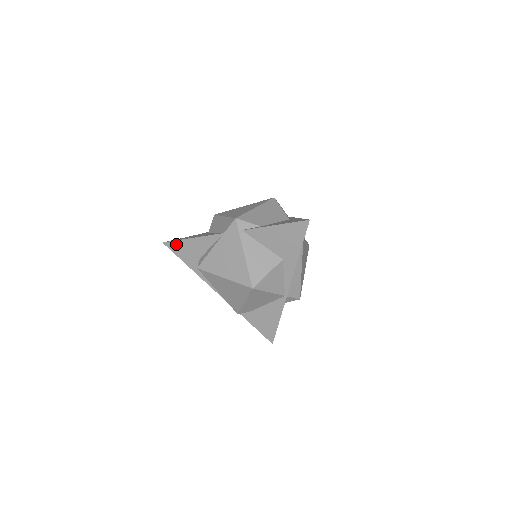
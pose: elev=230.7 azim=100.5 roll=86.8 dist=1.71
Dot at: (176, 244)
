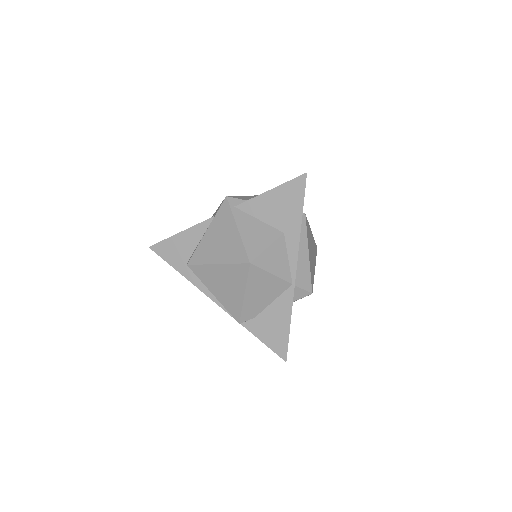
Dot at: (163, 245)
